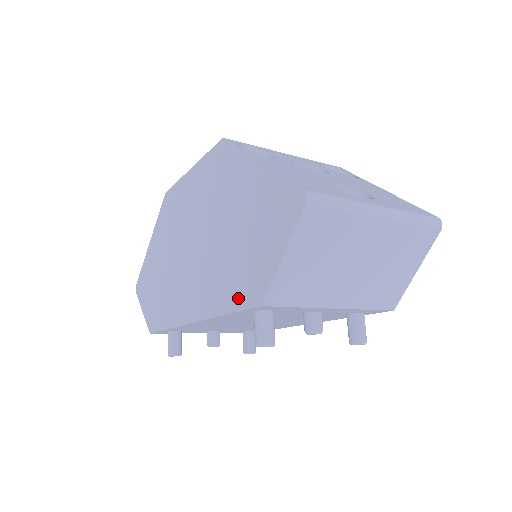
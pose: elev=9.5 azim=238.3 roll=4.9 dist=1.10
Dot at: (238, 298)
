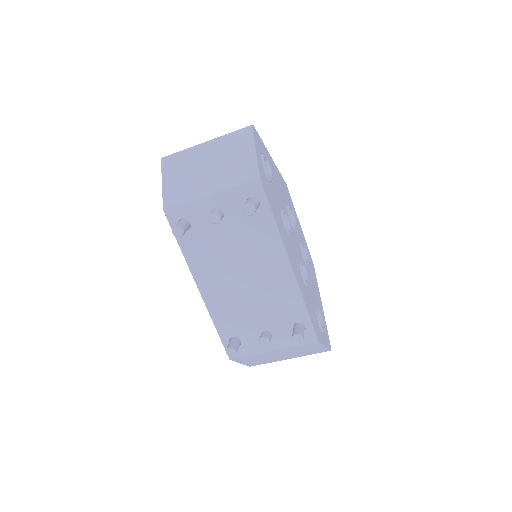
Dot at: occluded
